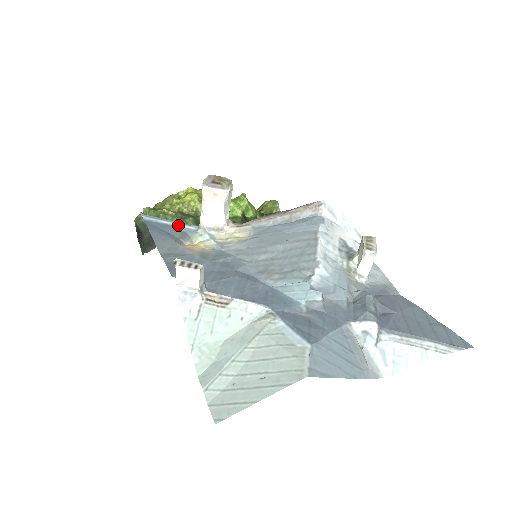
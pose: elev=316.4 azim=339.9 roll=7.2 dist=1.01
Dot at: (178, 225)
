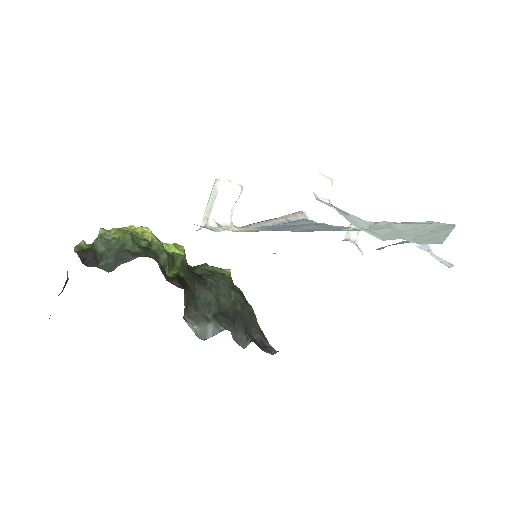
Dot at: occluded
